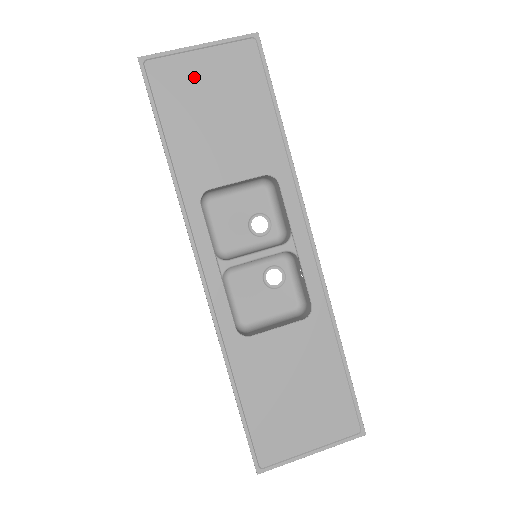
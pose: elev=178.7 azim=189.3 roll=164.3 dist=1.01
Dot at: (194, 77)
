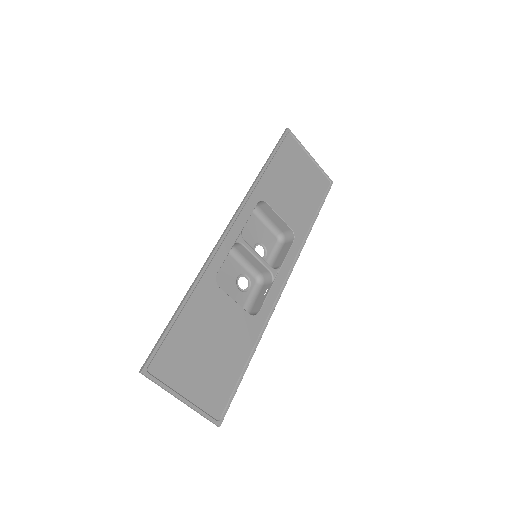
Dot at: (300, 162)
